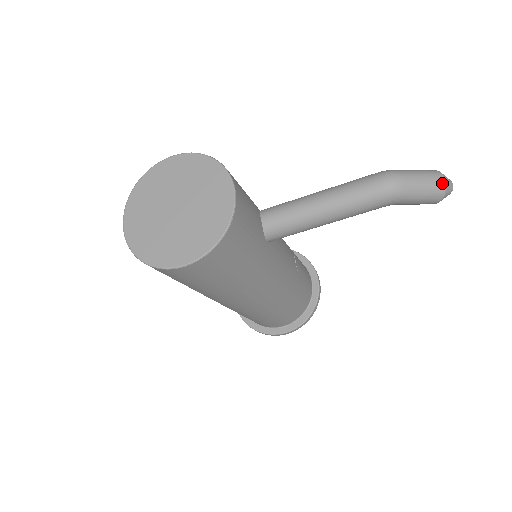
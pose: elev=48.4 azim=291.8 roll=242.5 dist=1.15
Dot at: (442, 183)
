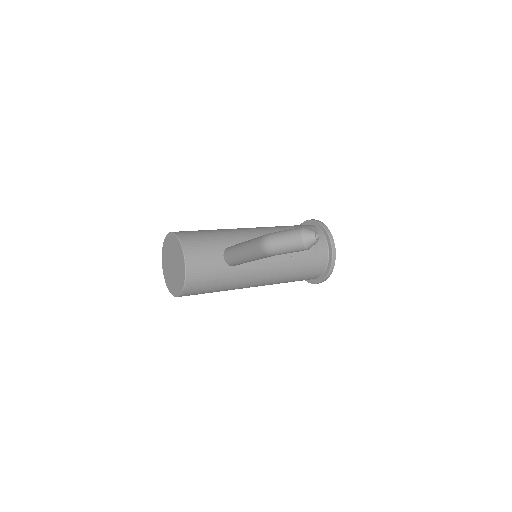
Dot at: (300, 242)
